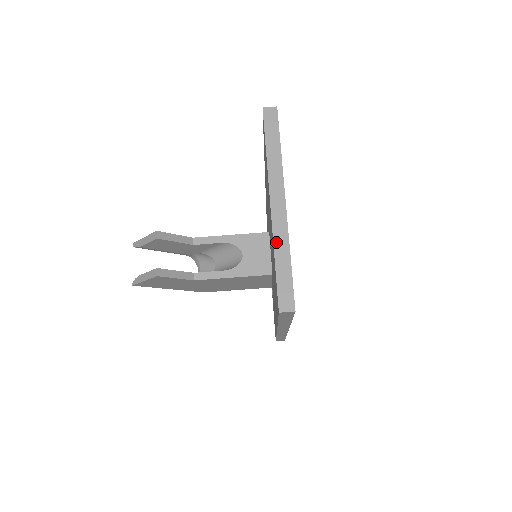
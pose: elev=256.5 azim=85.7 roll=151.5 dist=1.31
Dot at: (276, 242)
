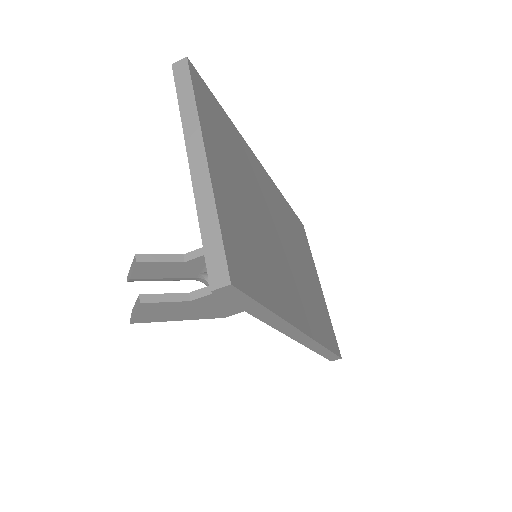
Dot at: (199, 205)
